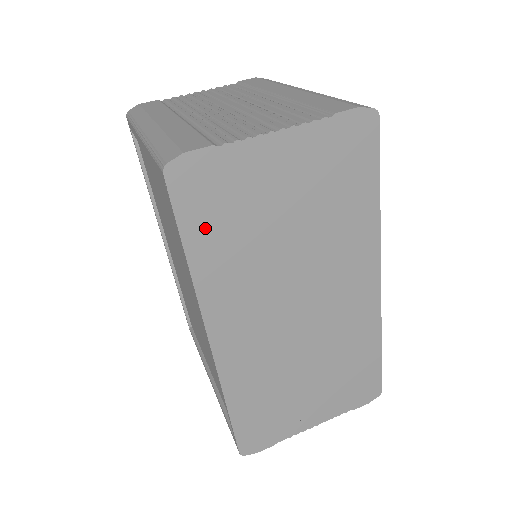
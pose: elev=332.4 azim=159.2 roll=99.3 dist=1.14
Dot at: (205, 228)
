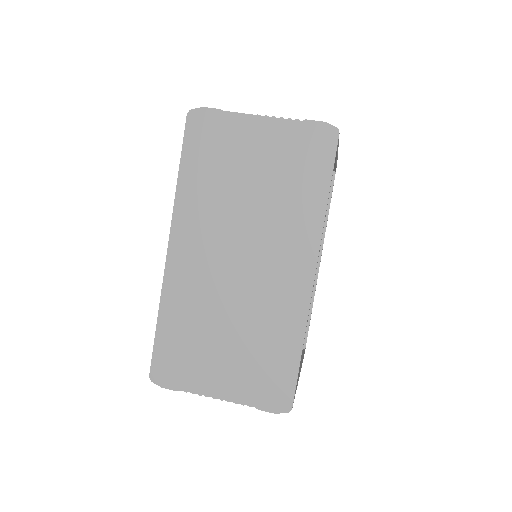
Dot at: (197, 160)
